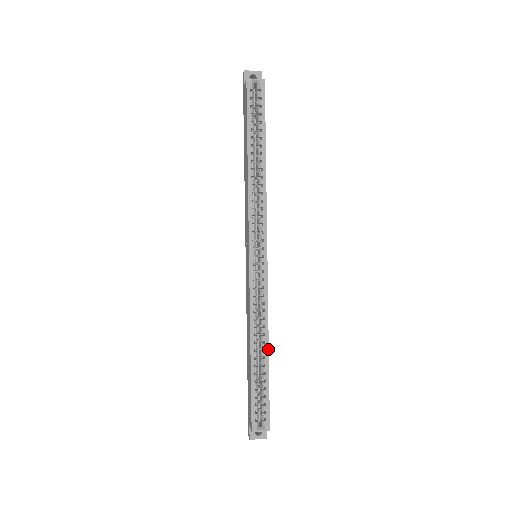
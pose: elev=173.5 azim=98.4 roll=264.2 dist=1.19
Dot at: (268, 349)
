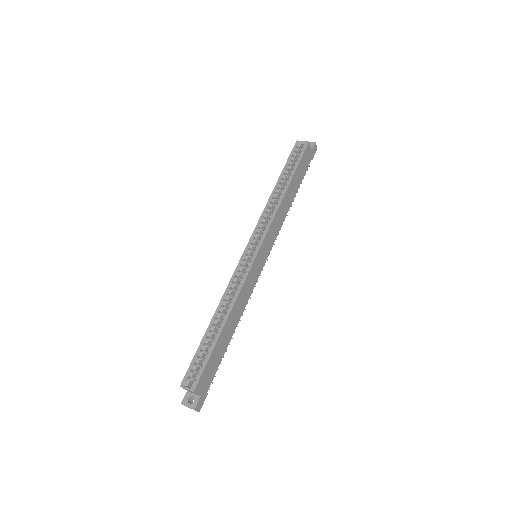
Dot at: (226, 321)
